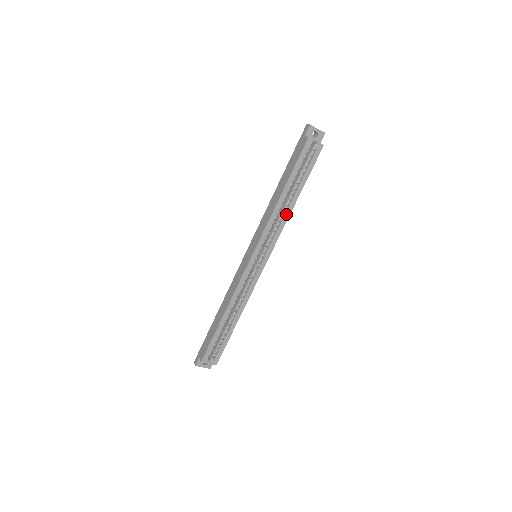
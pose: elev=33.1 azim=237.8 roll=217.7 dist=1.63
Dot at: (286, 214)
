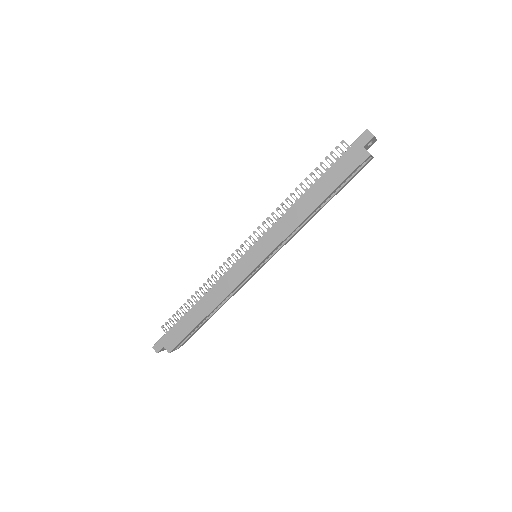
Dot at: (307, 222)
